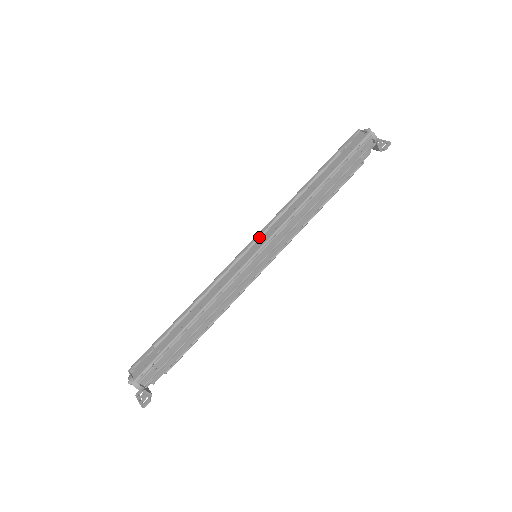
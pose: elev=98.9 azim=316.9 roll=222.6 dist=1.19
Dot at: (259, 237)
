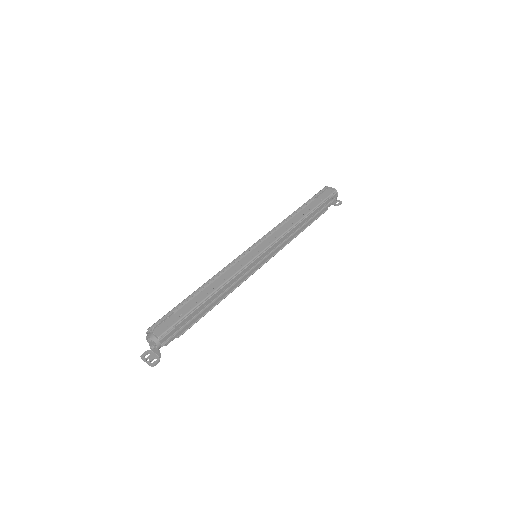
Dot at: (261, 242)
